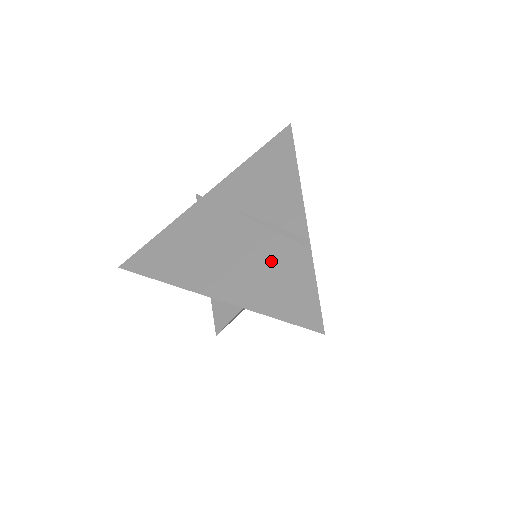
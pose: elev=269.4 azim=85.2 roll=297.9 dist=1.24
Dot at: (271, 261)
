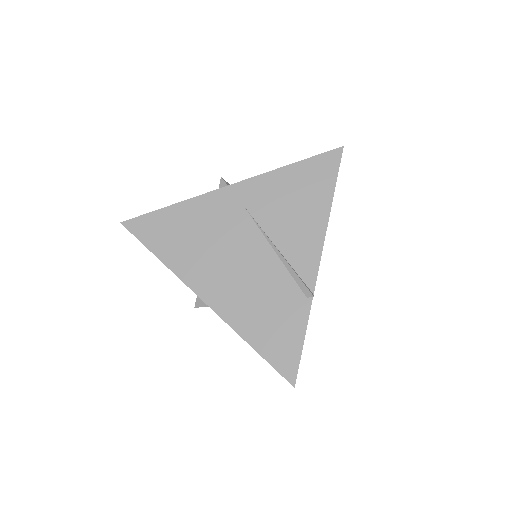
Dot at: (273, 297)
